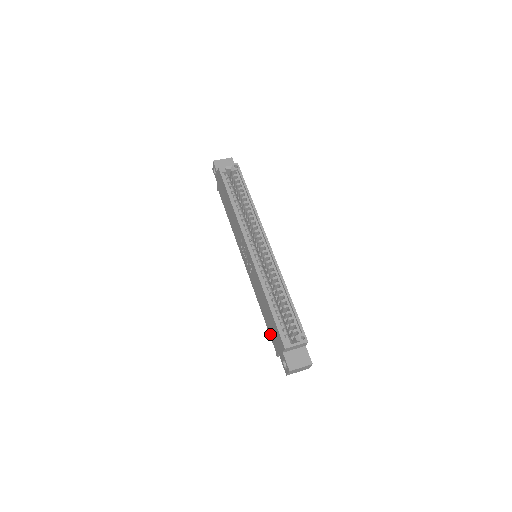
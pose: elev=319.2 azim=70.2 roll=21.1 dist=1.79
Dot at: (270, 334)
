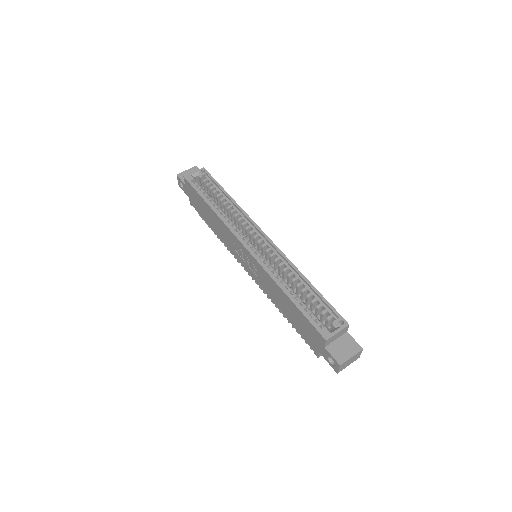
Dot at: (301, 334)
